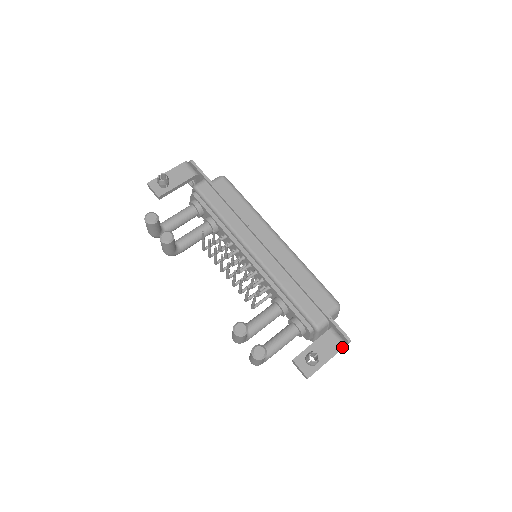
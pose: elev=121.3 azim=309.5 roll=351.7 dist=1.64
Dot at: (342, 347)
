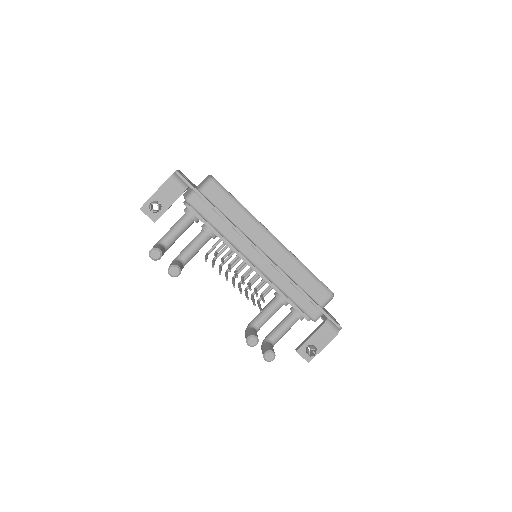
Dot at: (335, 335)
